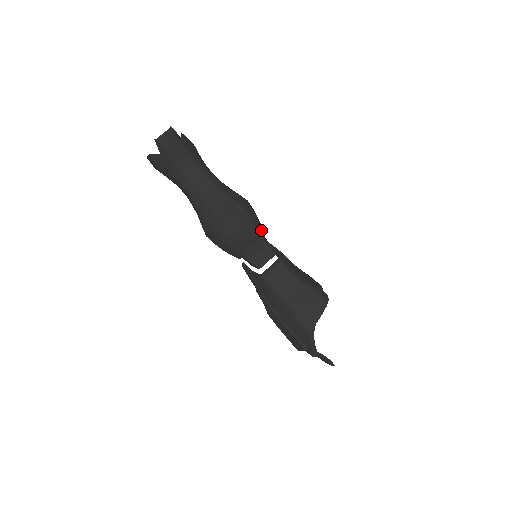
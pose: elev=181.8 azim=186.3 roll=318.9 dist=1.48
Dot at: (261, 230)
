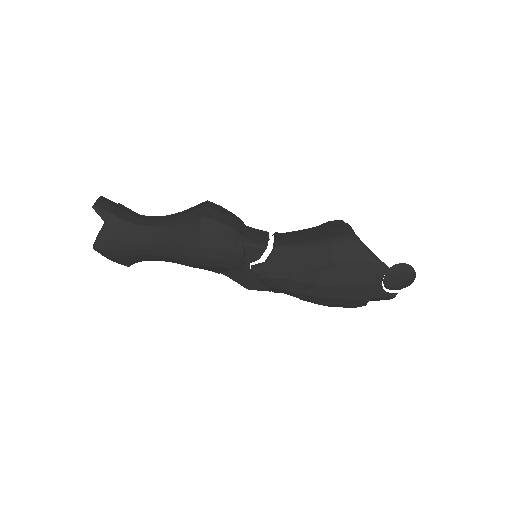
Dot at: occluded
